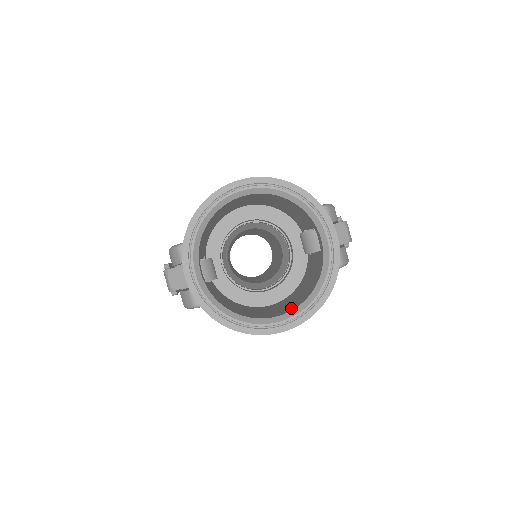
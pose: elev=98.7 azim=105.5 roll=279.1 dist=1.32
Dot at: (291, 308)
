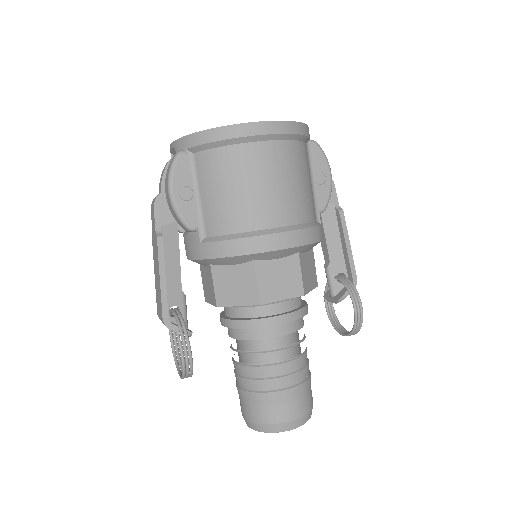
Dot at: occluded
